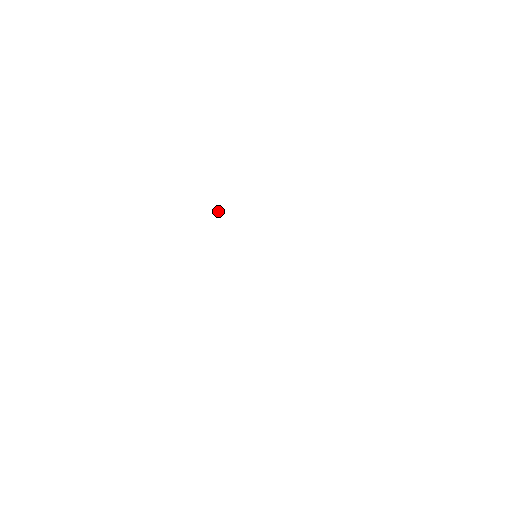
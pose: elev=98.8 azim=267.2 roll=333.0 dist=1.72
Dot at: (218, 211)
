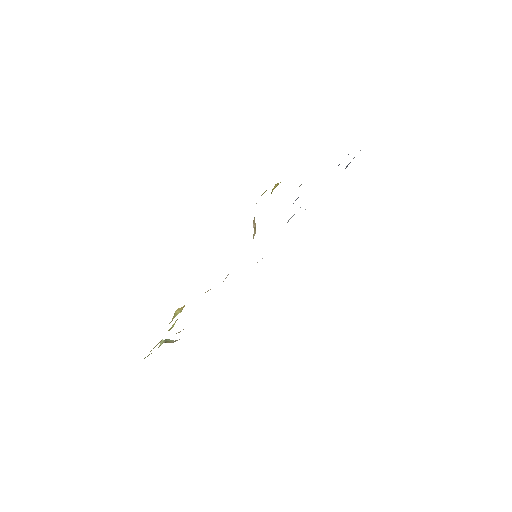
Dot at: occluded
